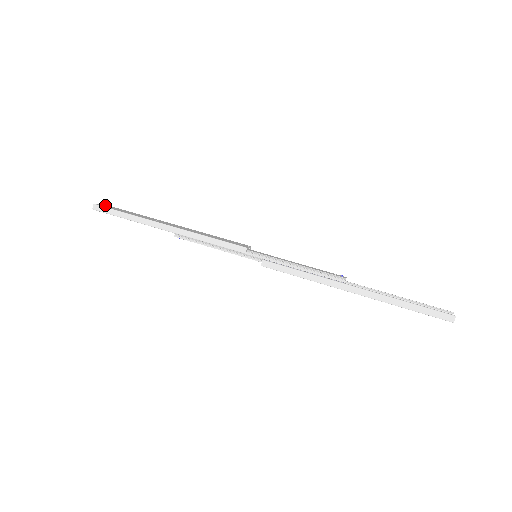
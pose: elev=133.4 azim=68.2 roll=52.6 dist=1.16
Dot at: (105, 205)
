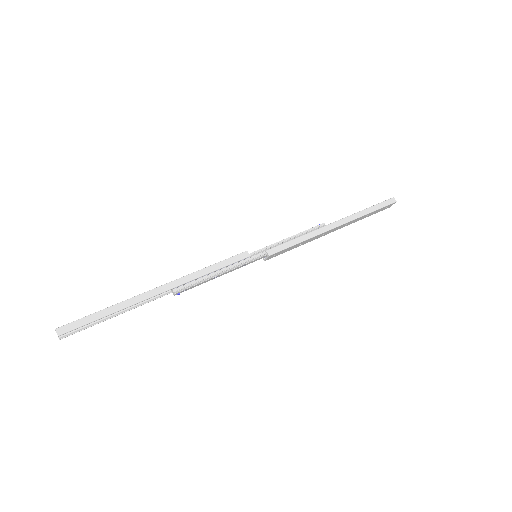
Dot at: occluded
